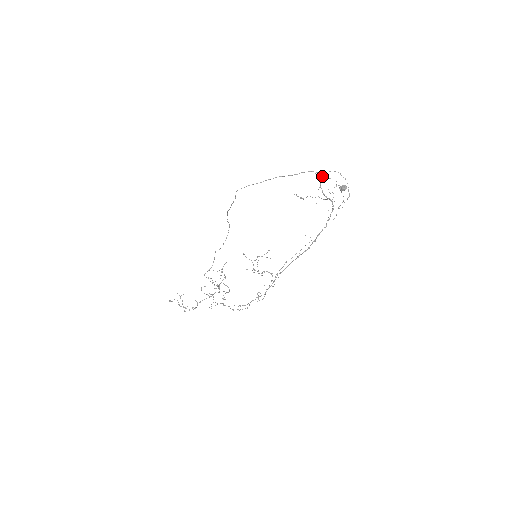
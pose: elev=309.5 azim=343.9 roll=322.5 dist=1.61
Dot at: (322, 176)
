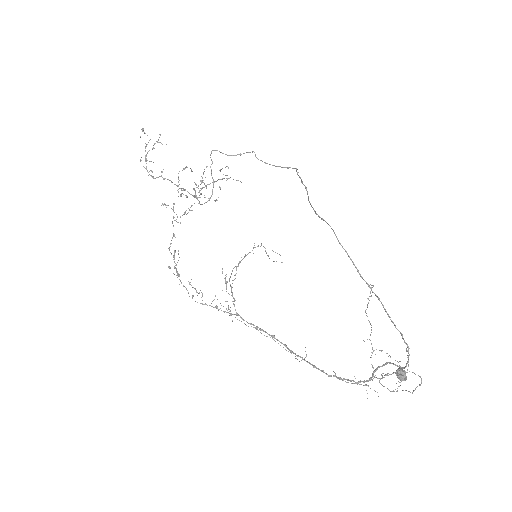
Dot at: (405, 367)
